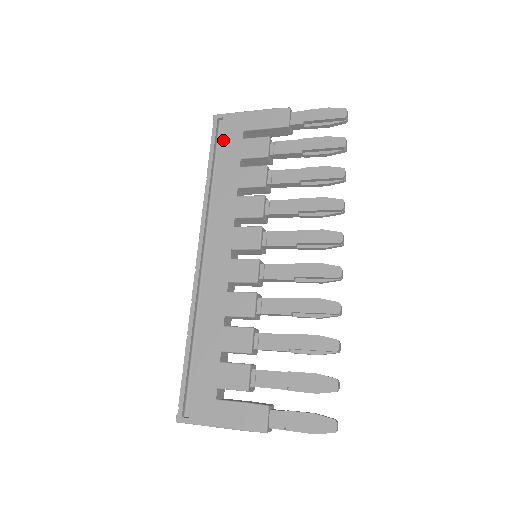
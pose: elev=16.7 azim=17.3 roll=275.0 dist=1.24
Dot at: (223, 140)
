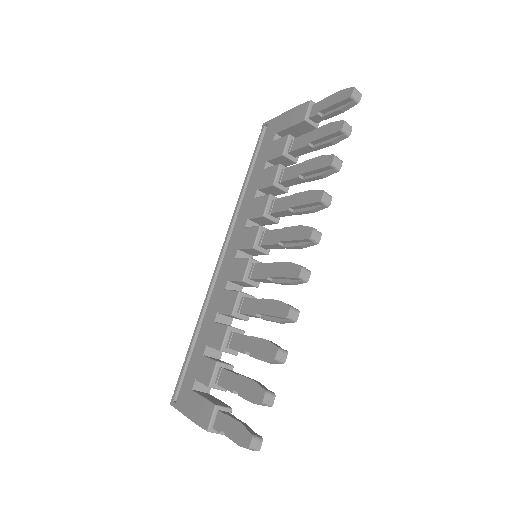
Dot at: (261, 146)
